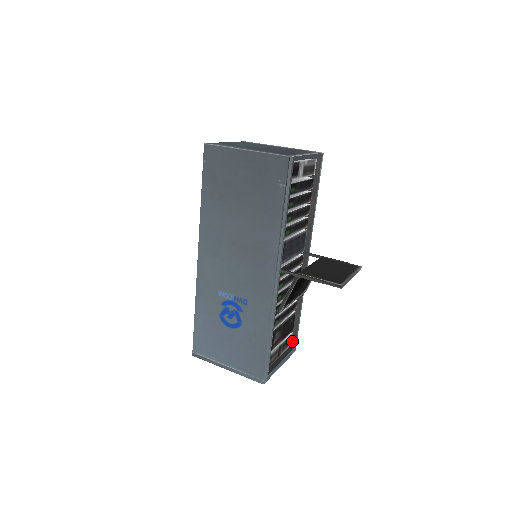
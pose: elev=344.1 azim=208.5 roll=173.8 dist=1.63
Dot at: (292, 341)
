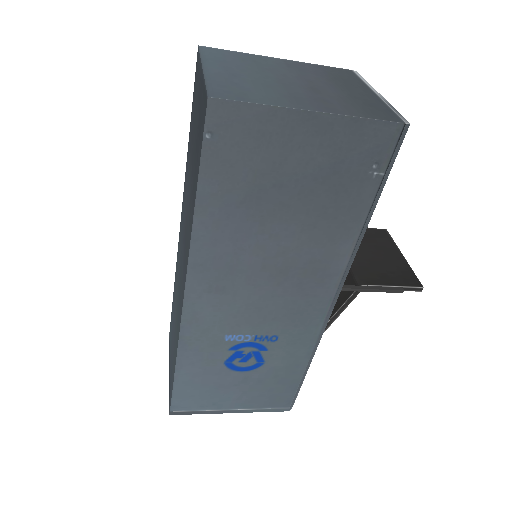
Dot at: occluded
